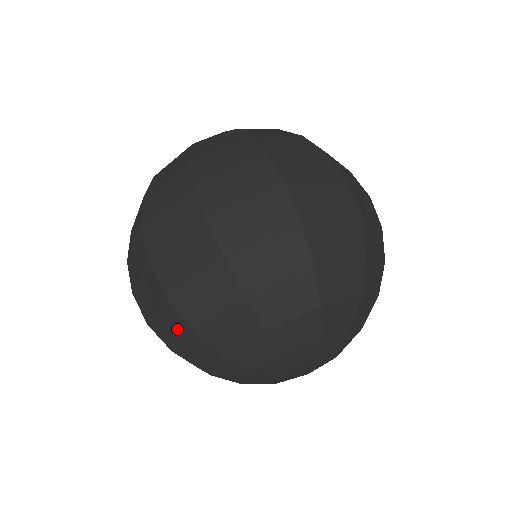
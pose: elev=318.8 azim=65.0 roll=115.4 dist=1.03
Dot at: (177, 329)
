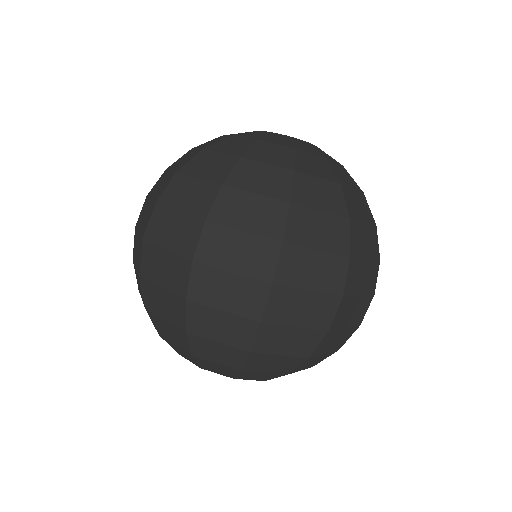
Dot at: occluded
